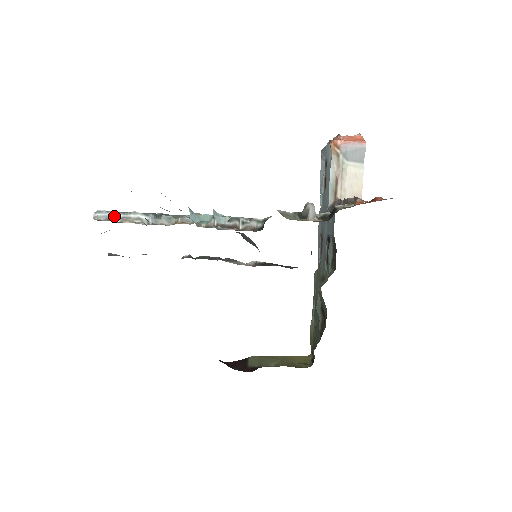
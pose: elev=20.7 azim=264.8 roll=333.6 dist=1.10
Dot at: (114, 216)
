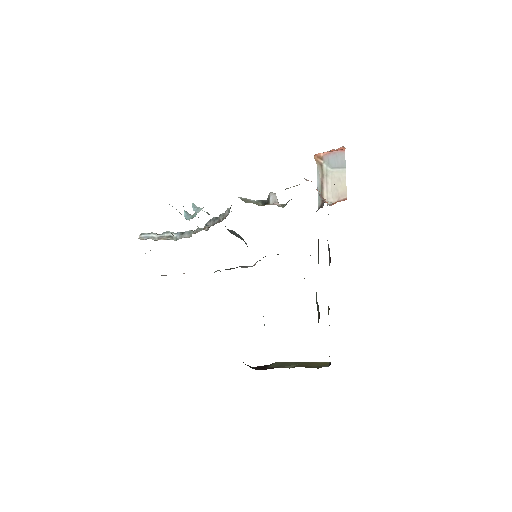
Dot at: (154, 236)
